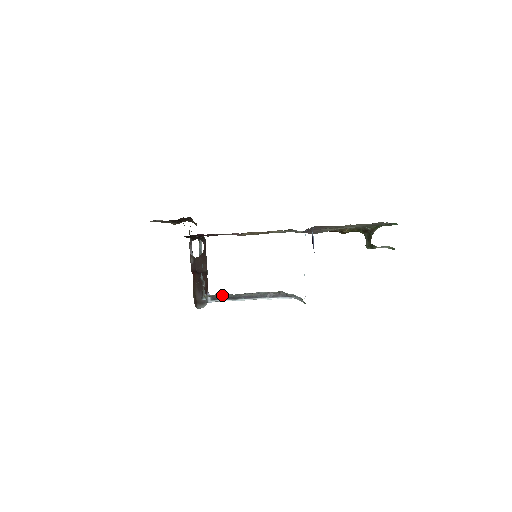
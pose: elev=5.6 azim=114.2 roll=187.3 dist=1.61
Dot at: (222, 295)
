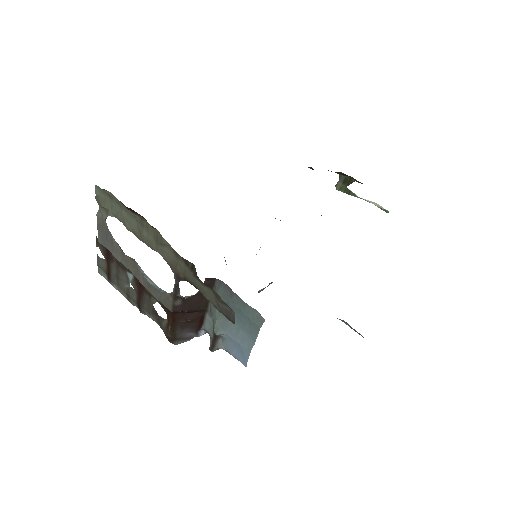
Dot at: occluded
